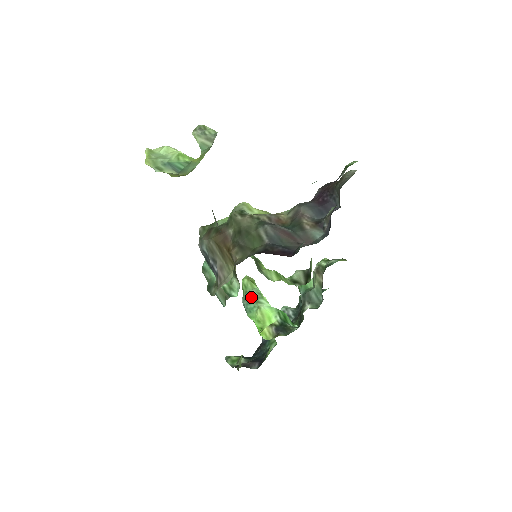
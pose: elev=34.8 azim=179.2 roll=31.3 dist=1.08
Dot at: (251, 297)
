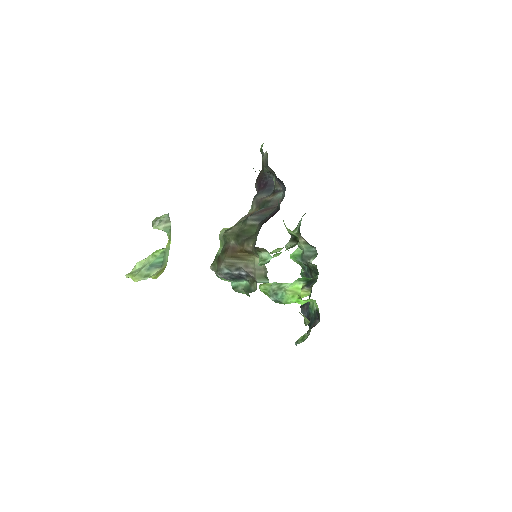
Dot at: (275, 290)
